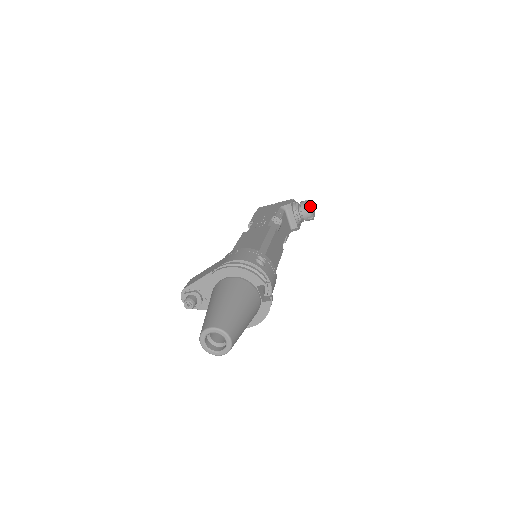
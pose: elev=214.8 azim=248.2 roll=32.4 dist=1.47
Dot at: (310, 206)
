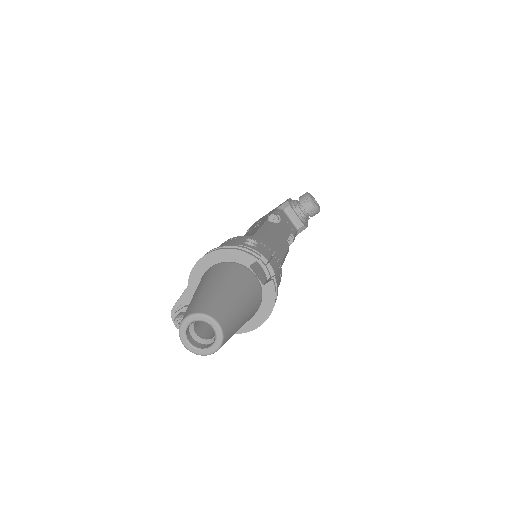
Dot at: (310, 197)
